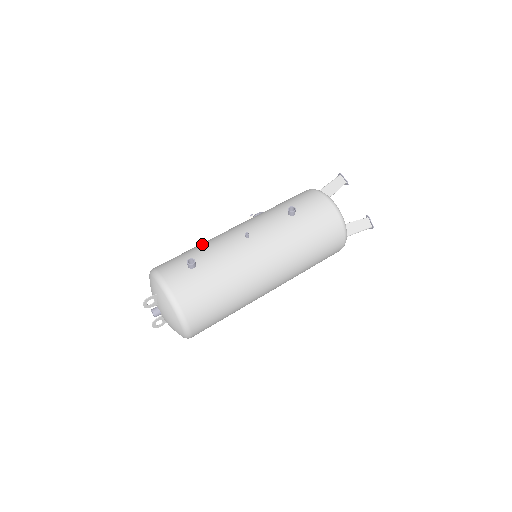
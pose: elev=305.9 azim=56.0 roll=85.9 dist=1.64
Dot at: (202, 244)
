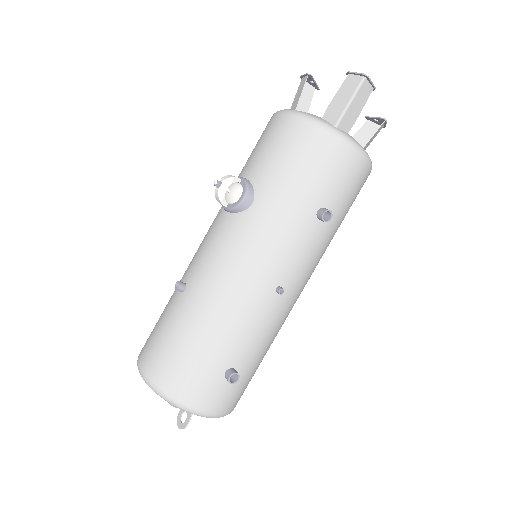
Dot at: (214, 326)
